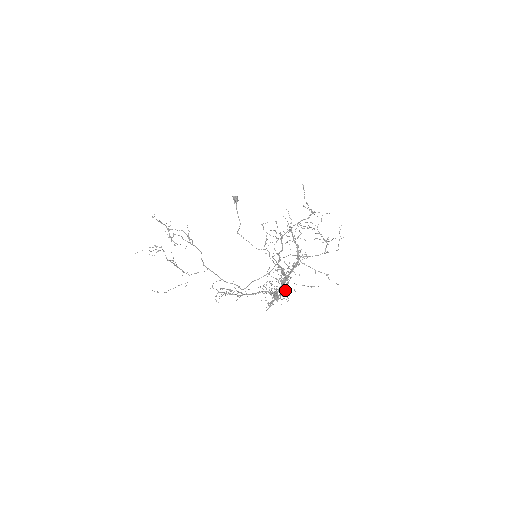
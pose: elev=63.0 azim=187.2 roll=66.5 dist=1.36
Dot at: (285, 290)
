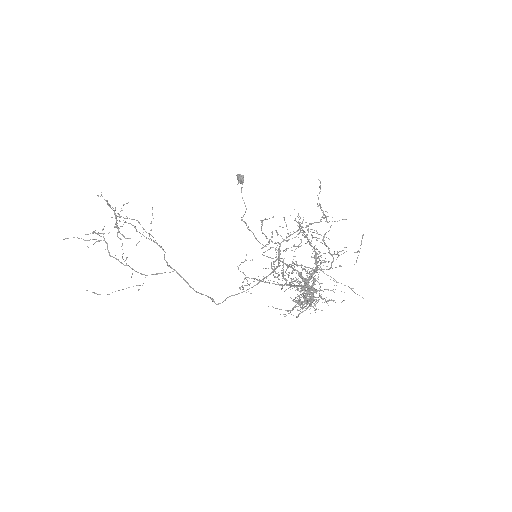
Dot at: (330, 290)
